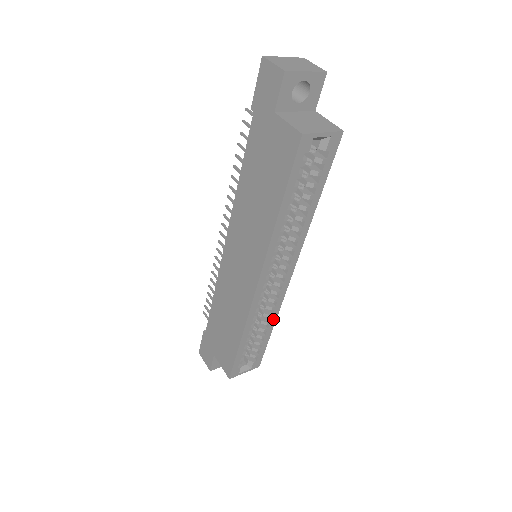
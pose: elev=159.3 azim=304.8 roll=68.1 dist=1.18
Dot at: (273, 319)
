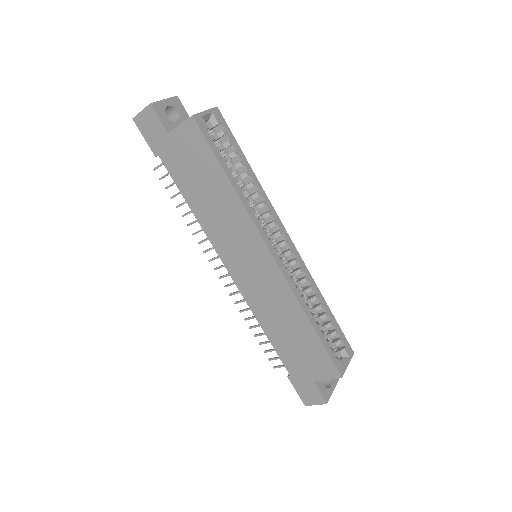
Dot at: (317, 291)
